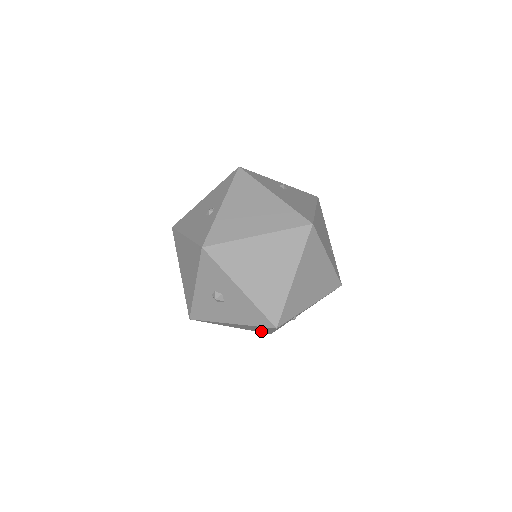
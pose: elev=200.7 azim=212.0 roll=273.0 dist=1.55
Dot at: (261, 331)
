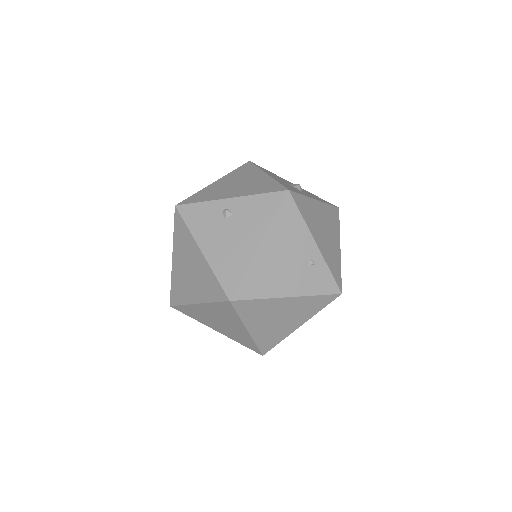
Dot at: occluded
